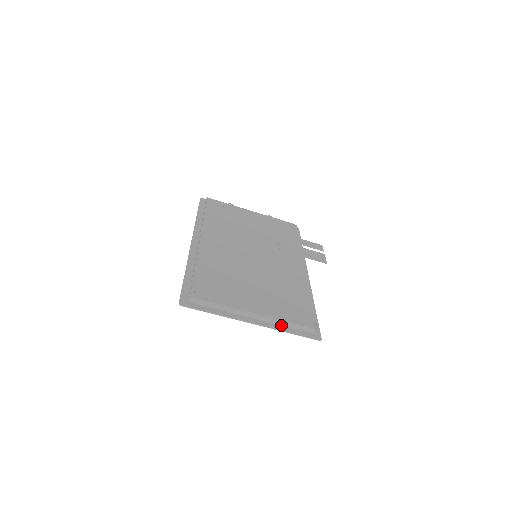
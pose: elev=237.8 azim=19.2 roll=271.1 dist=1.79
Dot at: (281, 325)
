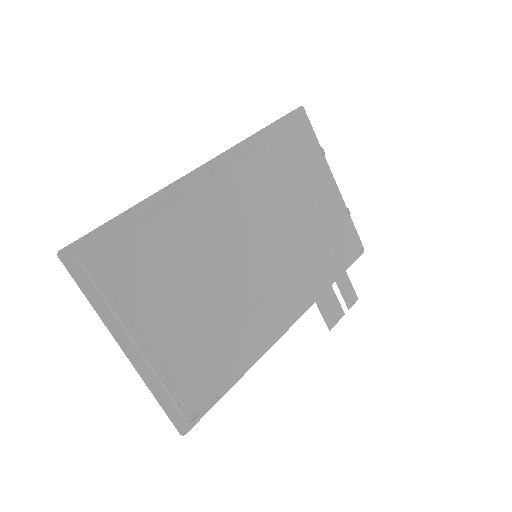
Dot at: (159, 381)
